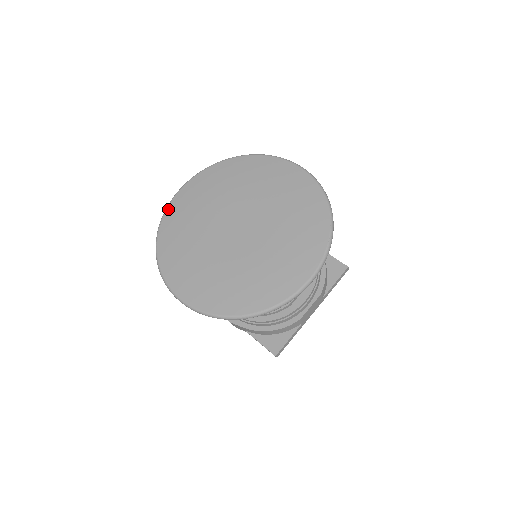
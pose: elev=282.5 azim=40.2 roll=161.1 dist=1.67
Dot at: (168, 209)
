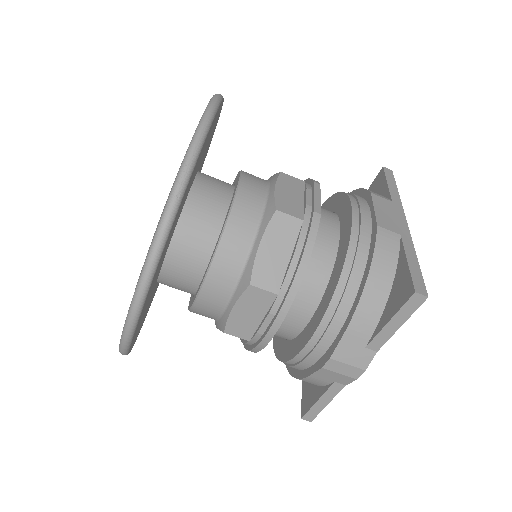
Dot at: occluded
